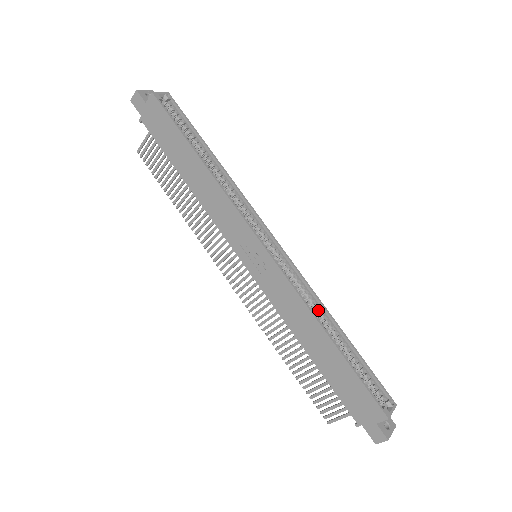
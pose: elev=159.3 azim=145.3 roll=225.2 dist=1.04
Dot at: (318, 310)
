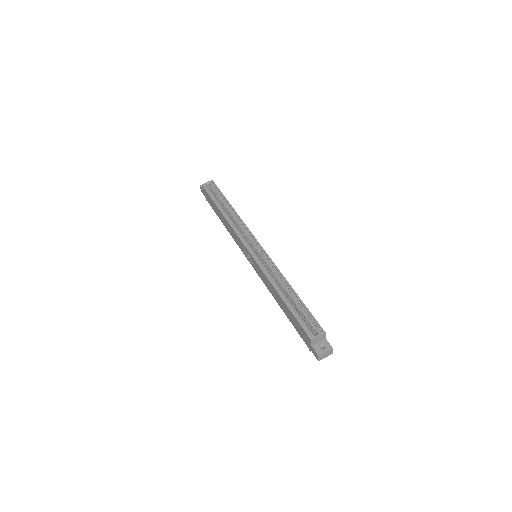
Dot at: (279, 279)
